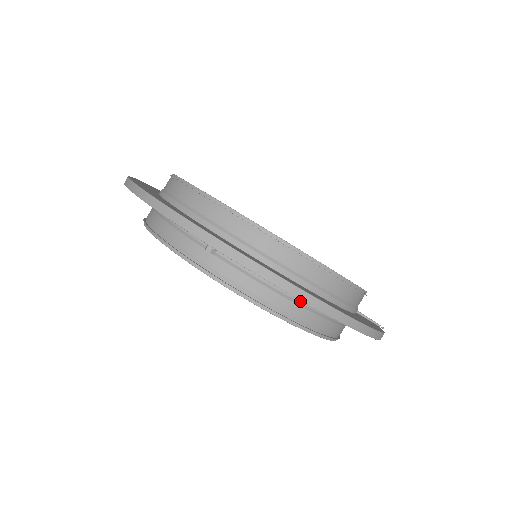
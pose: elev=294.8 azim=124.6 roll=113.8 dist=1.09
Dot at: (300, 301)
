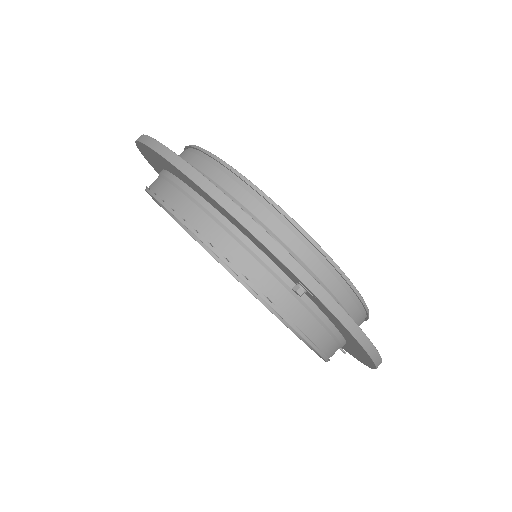
Dot at: (339, 339)
